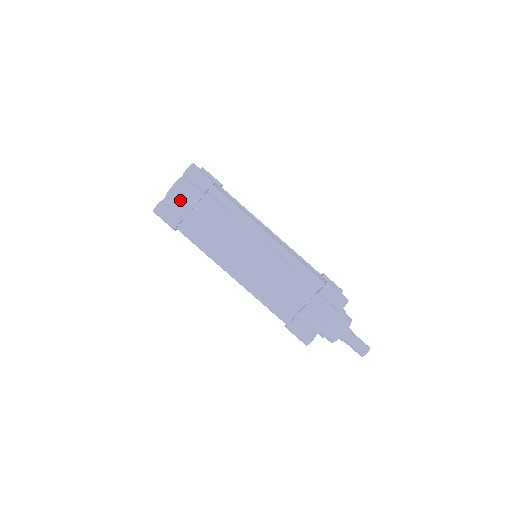
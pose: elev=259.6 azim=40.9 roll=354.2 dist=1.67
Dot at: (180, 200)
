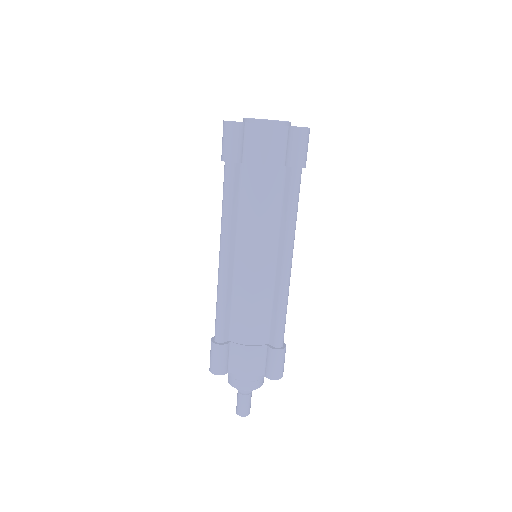
Dot at: (260, 144)
